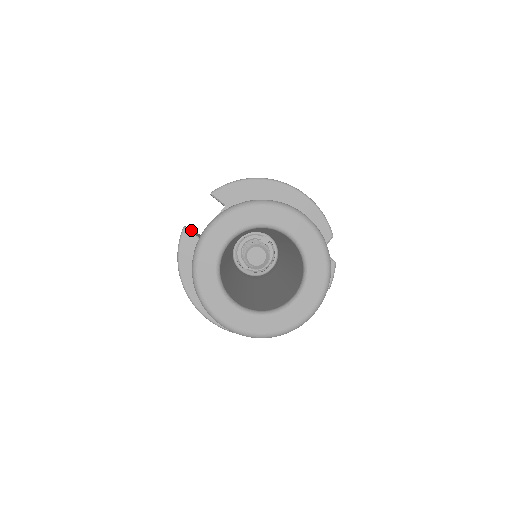
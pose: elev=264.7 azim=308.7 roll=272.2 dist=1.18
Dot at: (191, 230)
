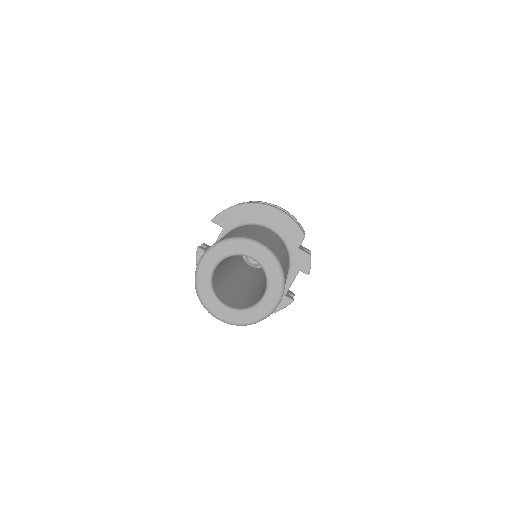
Dot at: (204, 248)
